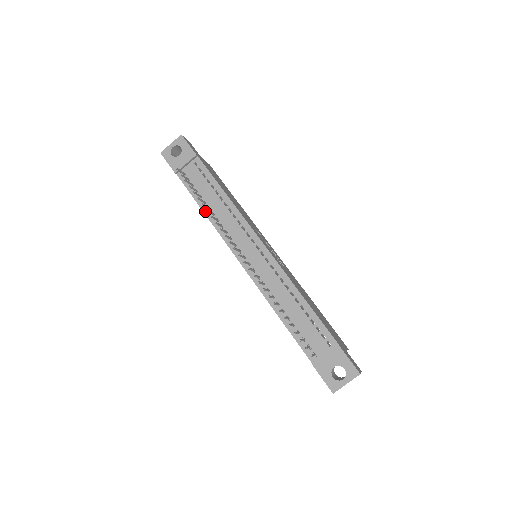
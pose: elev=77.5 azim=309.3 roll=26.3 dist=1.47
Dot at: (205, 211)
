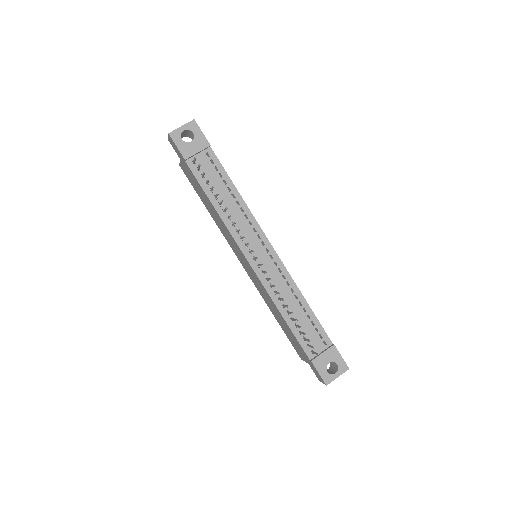
Dot at: (216, 206)
